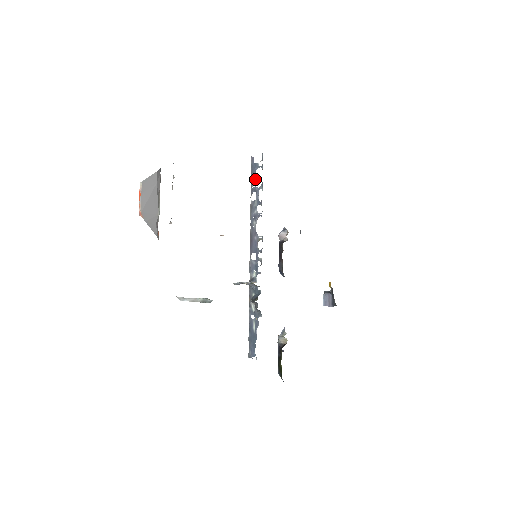
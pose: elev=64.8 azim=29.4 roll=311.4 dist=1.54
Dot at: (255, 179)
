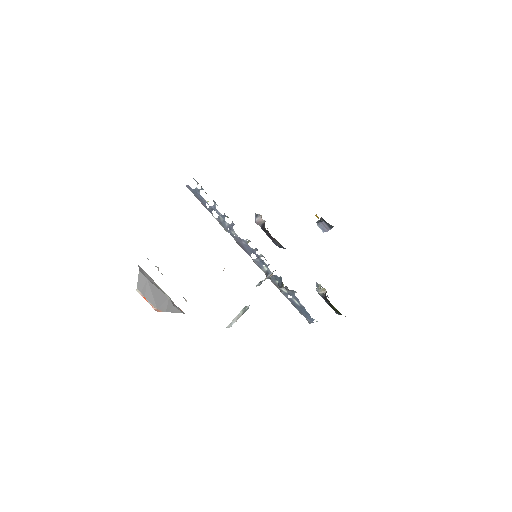
Dot at: (205, 201)
